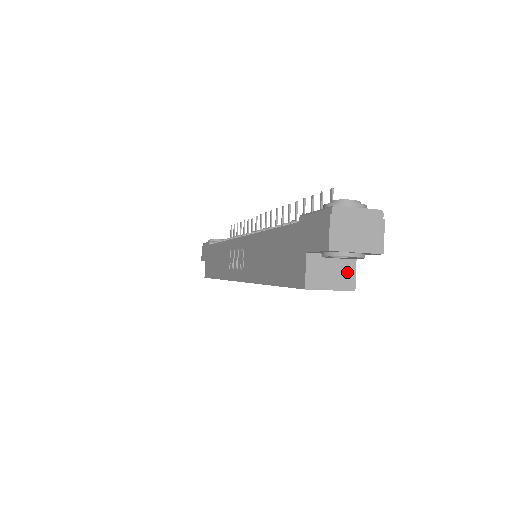
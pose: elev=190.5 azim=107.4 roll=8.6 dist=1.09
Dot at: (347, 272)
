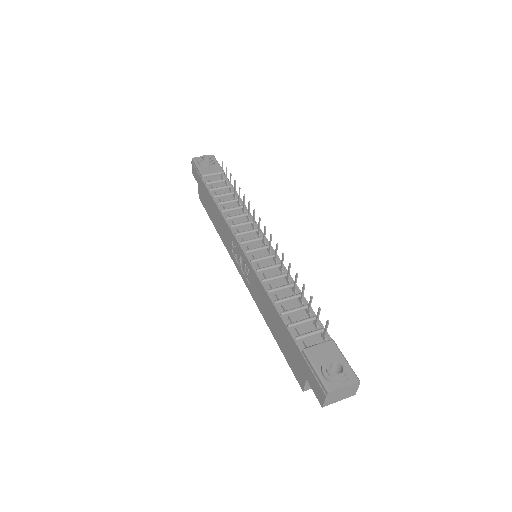
Dot at: occluded
